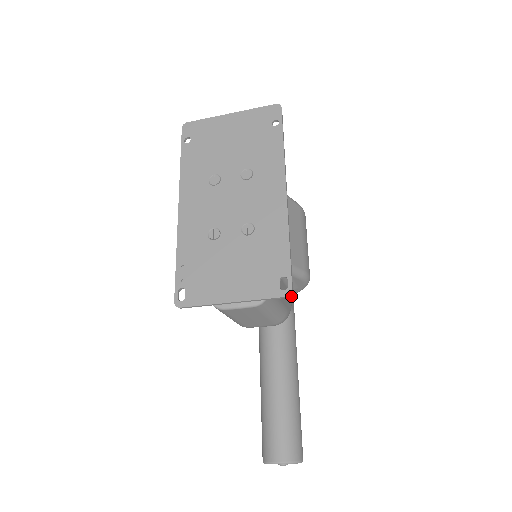
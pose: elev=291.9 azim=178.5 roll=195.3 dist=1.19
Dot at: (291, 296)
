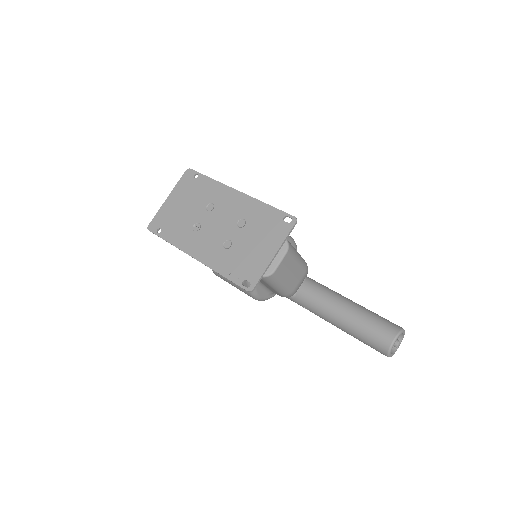
Dot at: occluded
